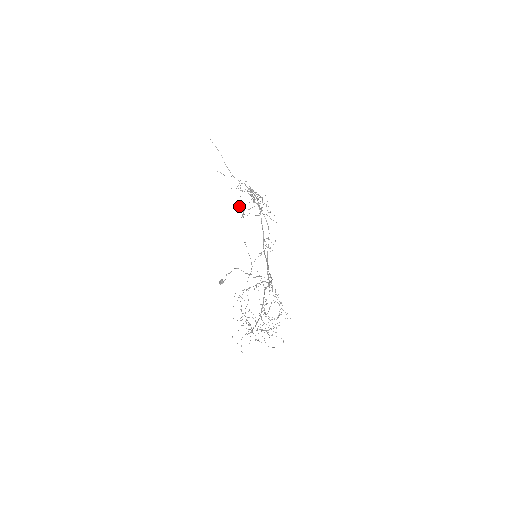
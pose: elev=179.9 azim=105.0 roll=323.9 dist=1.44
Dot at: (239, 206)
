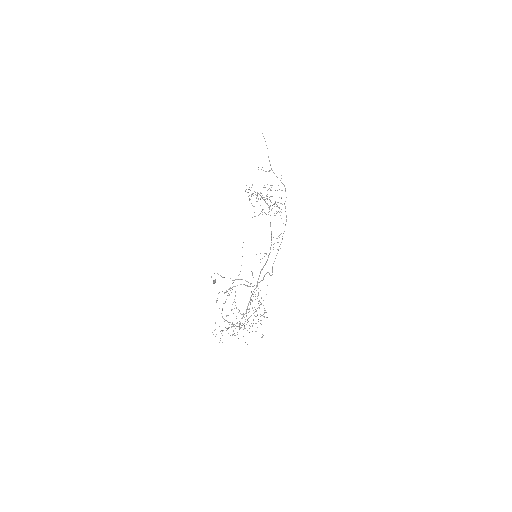
Dot at: occluded
